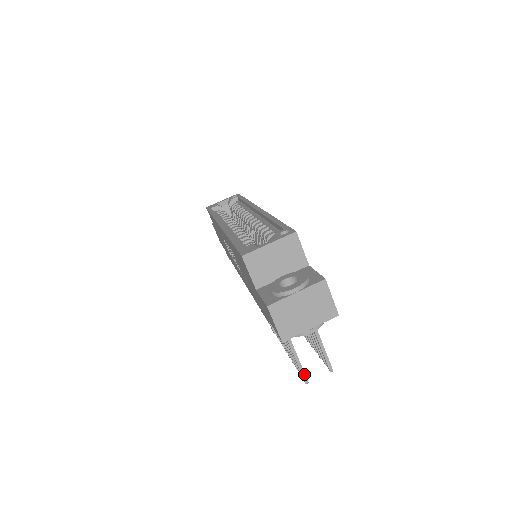
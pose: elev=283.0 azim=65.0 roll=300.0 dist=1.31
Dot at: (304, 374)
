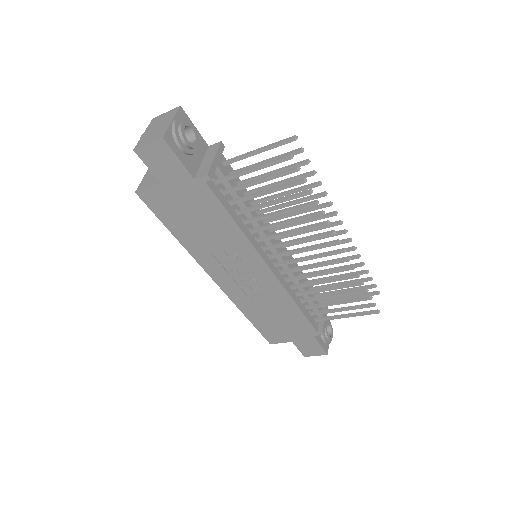
Dot at: (280, 158)
